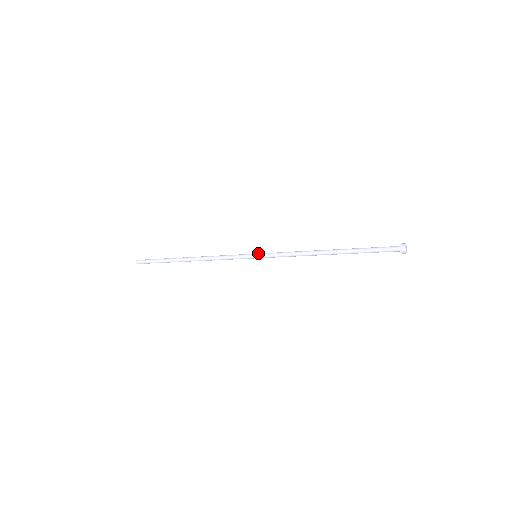
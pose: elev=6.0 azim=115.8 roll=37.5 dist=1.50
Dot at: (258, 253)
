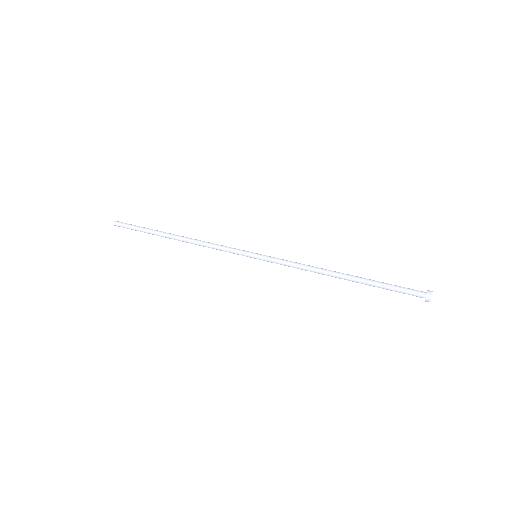
Dot at: (258, 255)
